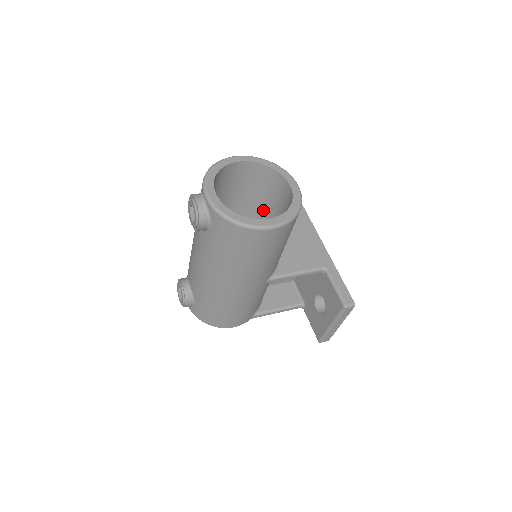
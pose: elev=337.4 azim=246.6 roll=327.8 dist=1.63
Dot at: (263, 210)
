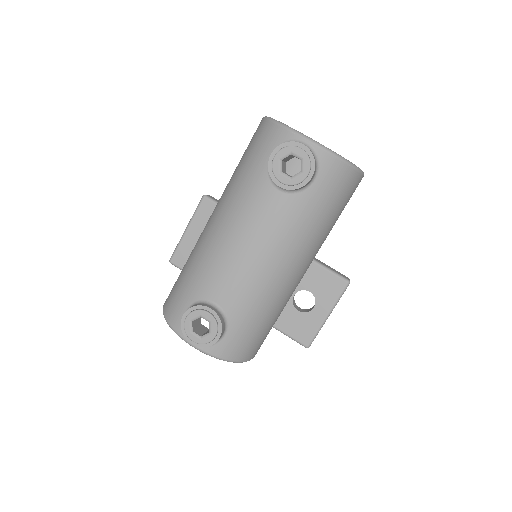
Dot at: occluded
